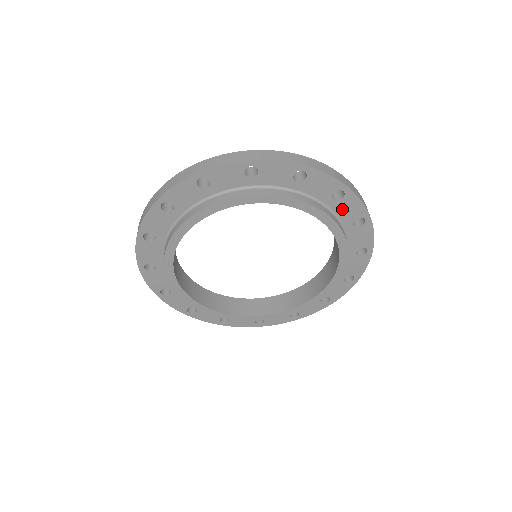
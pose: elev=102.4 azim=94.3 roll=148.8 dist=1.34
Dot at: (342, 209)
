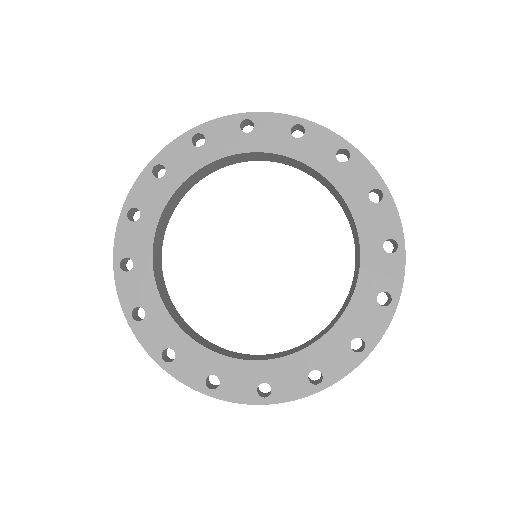
Dot at: (375, 218)
